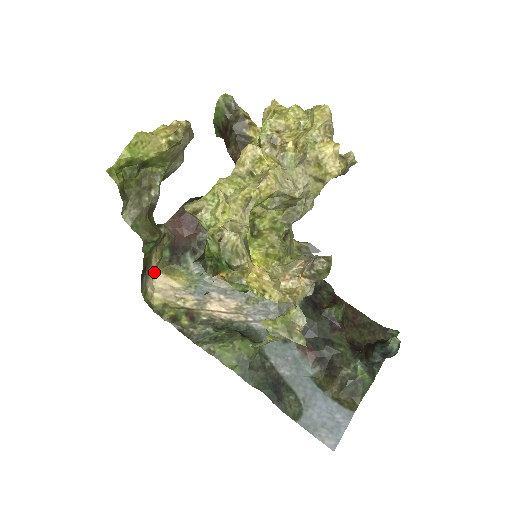
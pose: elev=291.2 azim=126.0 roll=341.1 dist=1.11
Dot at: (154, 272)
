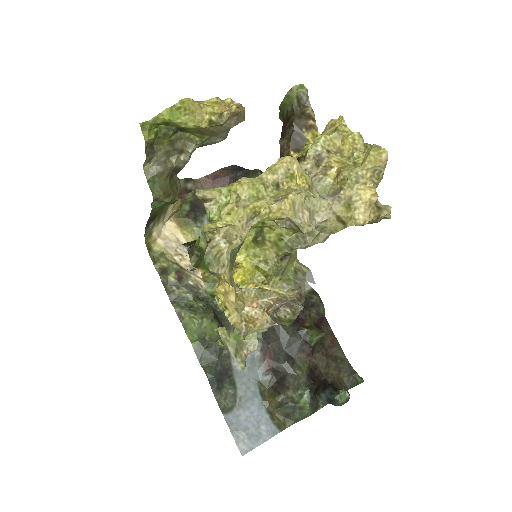
Dot at: (168, 219)
